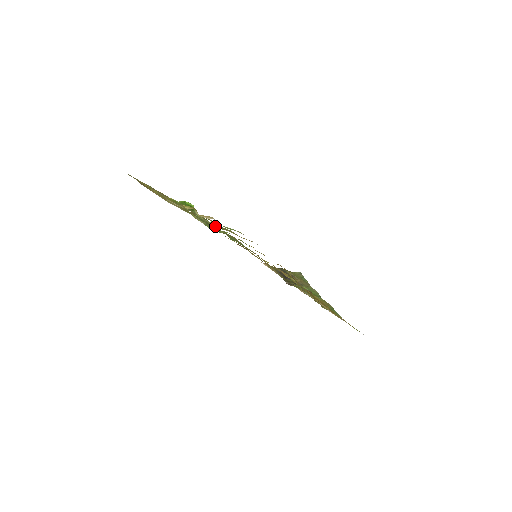
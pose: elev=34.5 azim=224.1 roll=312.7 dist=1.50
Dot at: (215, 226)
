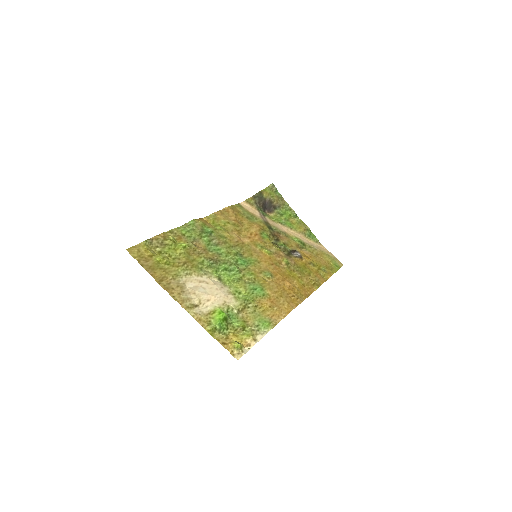
Dot at: (242, 310)
